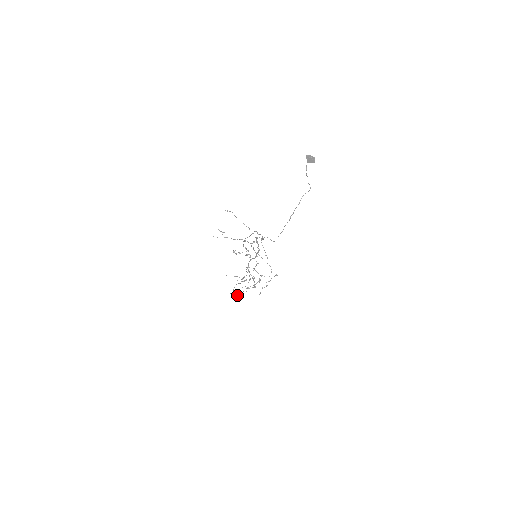
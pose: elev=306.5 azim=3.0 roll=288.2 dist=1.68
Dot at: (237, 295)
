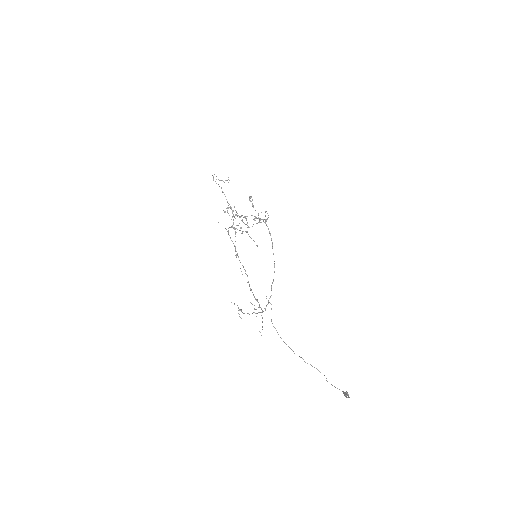
Dot at: occluded
